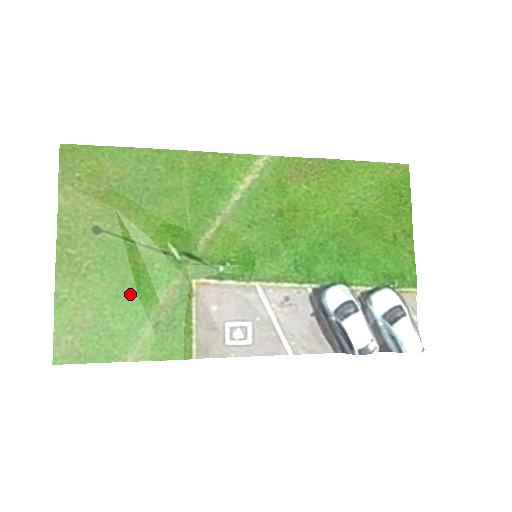
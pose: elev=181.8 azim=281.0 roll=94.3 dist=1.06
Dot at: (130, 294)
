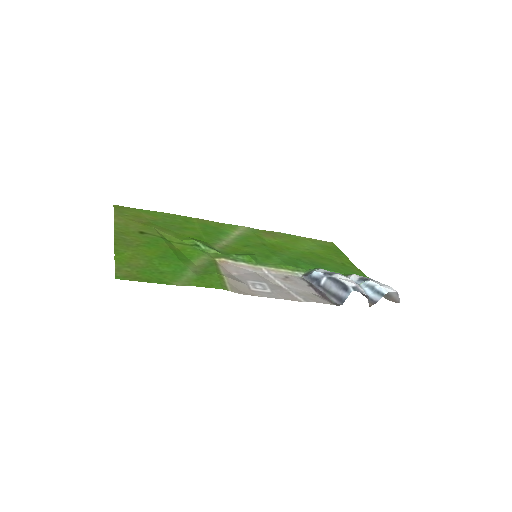
Dot at: (172, 257)
